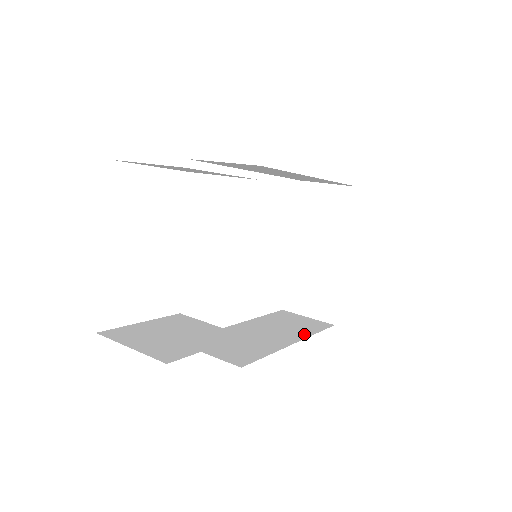
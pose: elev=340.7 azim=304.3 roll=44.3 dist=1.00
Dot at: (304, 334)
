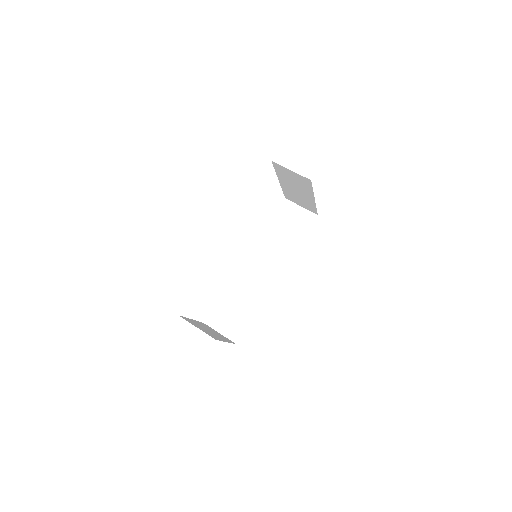
Dot at: (297, 242)
